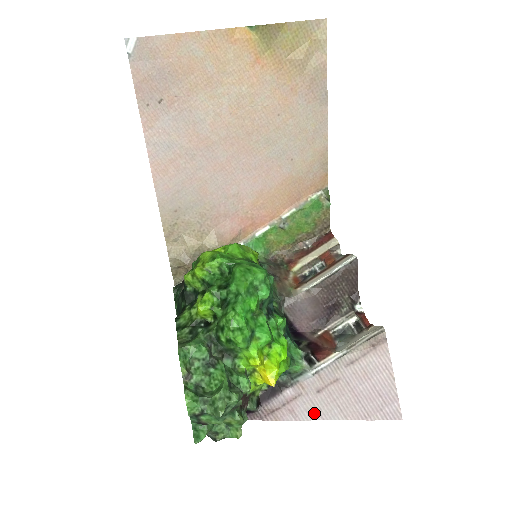
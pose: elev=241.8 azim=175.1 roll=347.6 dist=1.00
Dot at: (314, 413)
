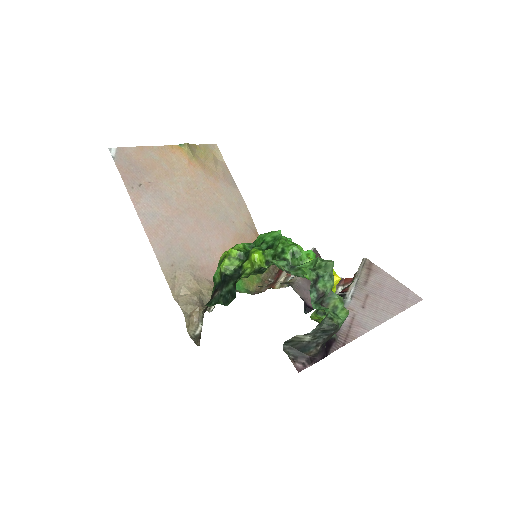
Dot at: (373, 322)
